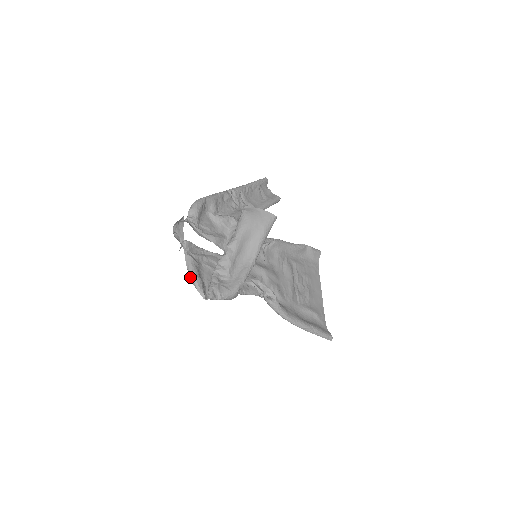
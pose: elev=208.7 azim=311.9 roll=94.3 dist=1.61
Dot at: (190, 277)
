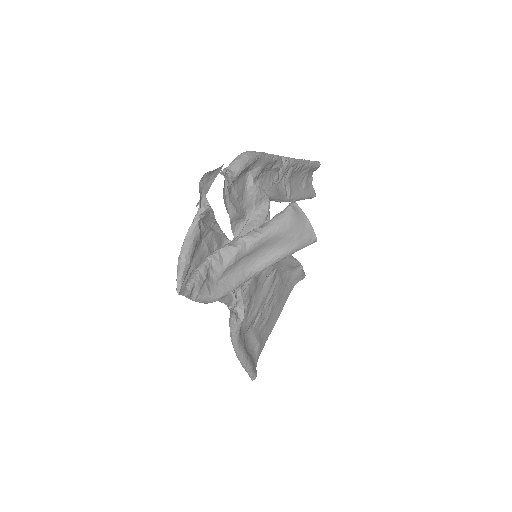
Dot at: (181, 254)
